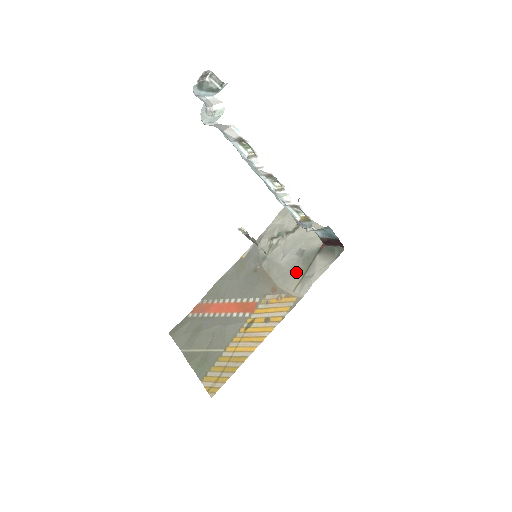
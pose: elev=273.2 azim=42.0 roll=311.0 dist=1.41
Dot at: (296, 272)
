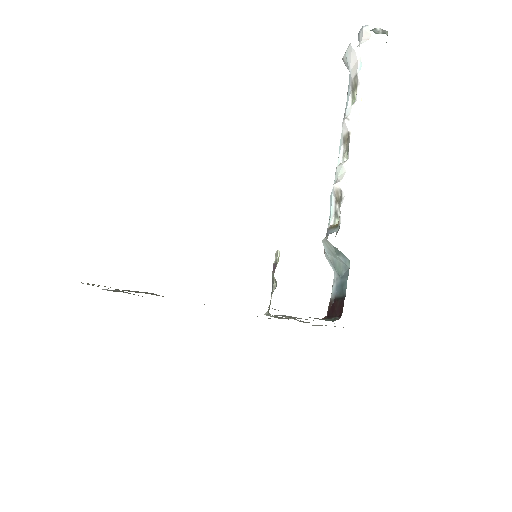
Dot at: occluded
